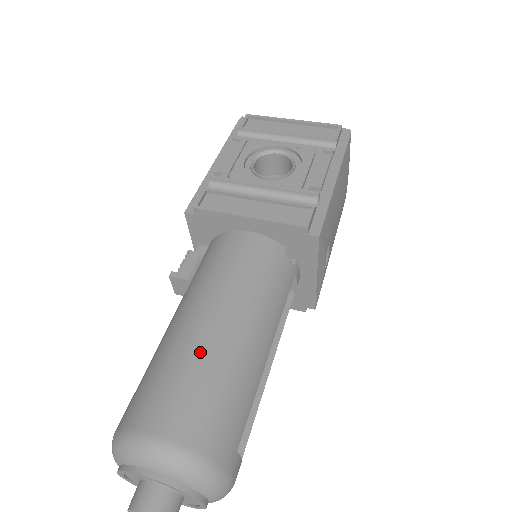
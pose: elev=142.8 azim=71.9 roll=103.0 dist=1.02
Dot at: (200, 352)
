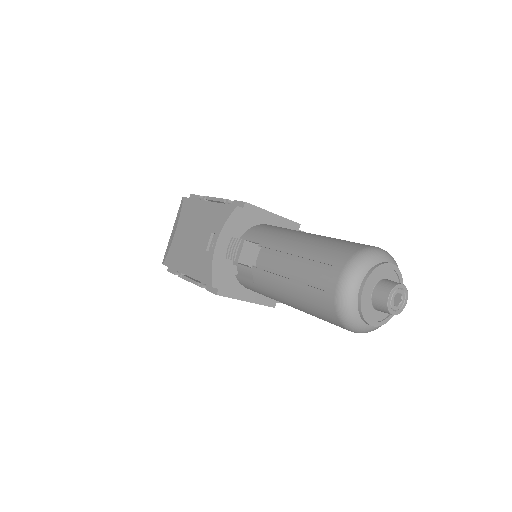
Dot at: occluded
